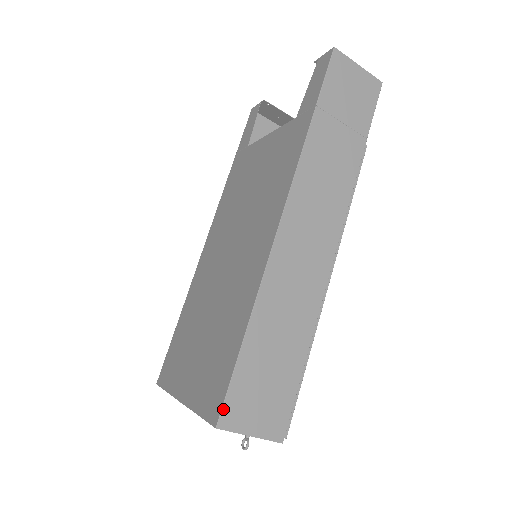
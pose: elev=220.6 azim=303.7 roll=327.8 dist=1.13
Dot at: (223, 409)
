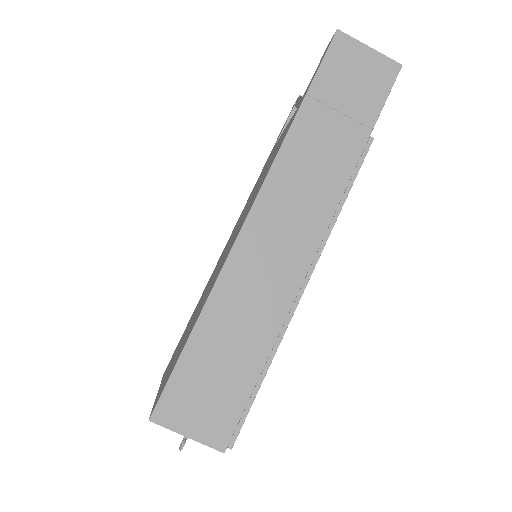
Dot at: (159, 403)
